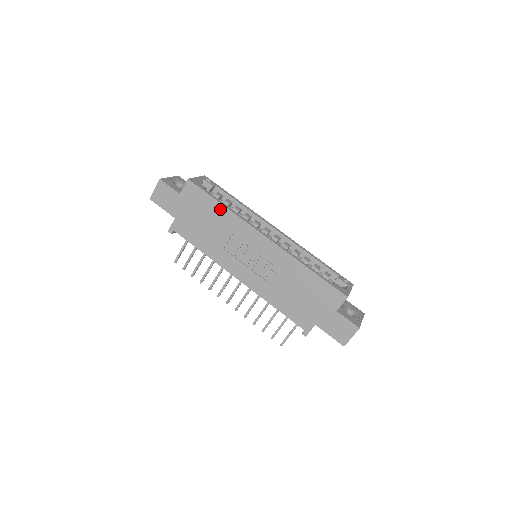
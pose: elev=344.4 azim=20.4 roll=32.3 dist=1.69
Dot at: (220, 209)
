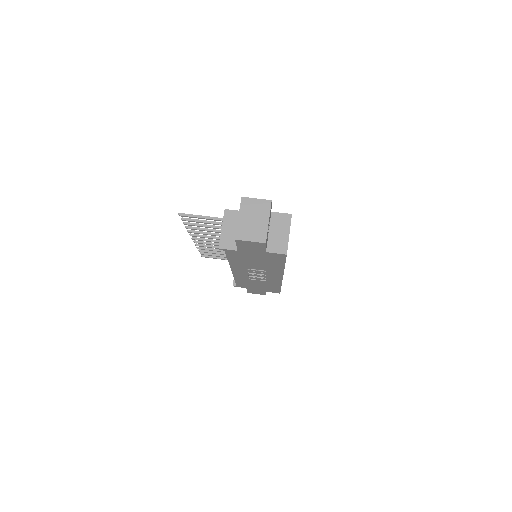
Dot at: (279, 266)
